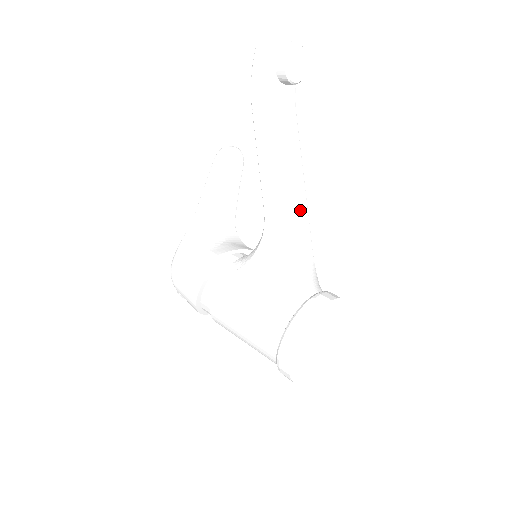
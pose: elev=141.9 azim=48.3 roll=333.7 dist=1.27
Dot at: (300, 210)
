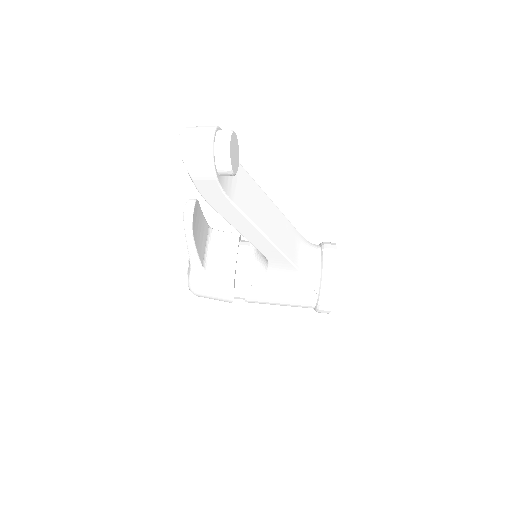
Dot at: (284, 228)
